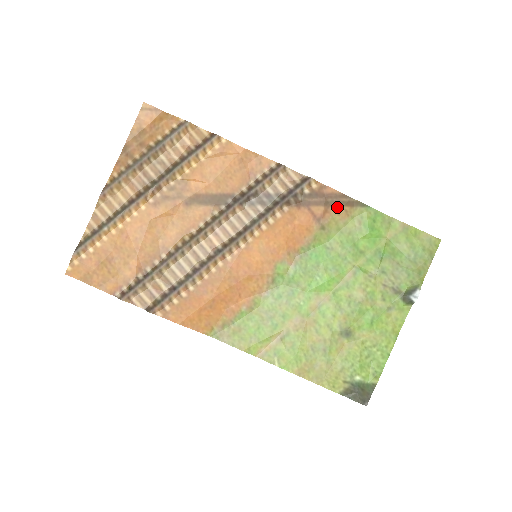
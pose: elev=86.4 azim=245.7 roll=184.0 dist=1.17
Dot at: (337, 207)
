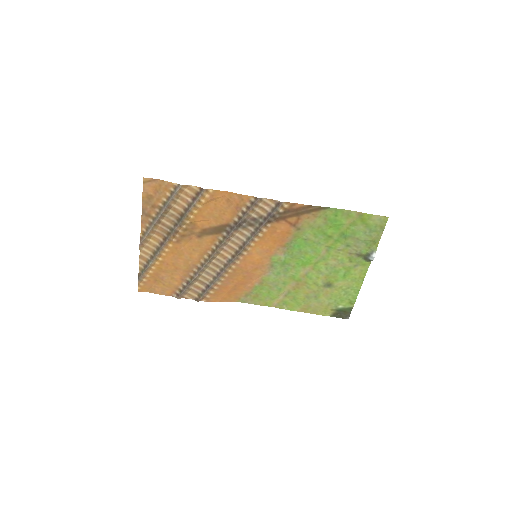
Dot at: (306, 214)
